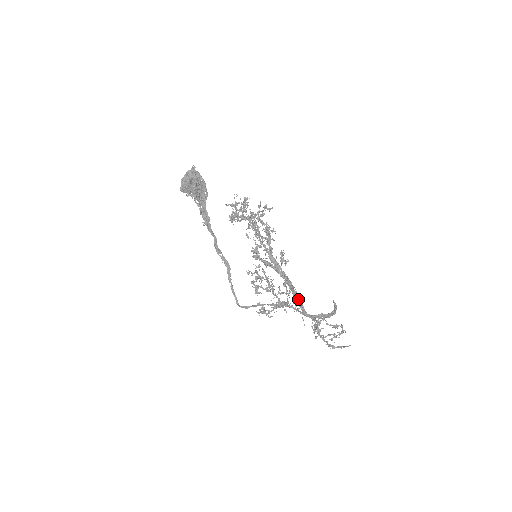
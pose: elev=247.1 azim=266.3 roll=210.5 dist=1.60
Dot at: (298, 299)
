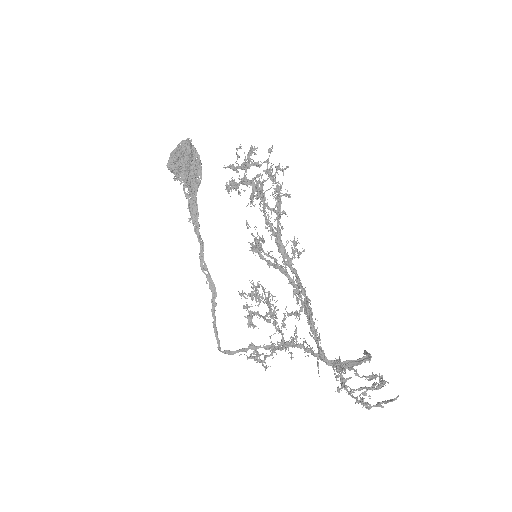
Dot at: (313, 323)
